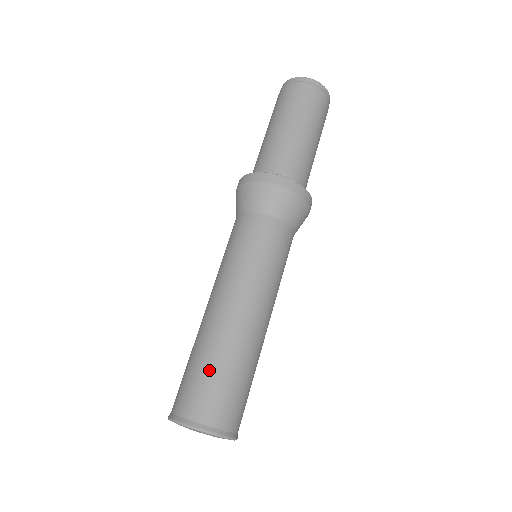
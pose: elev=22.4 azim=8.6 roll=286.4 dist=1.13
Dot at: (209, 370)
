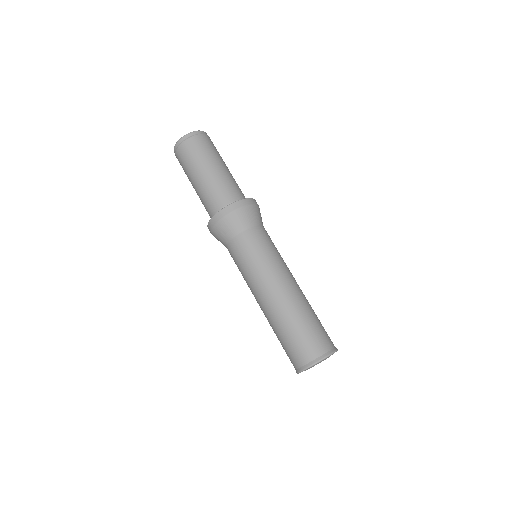
Dot at: (284, 339)
